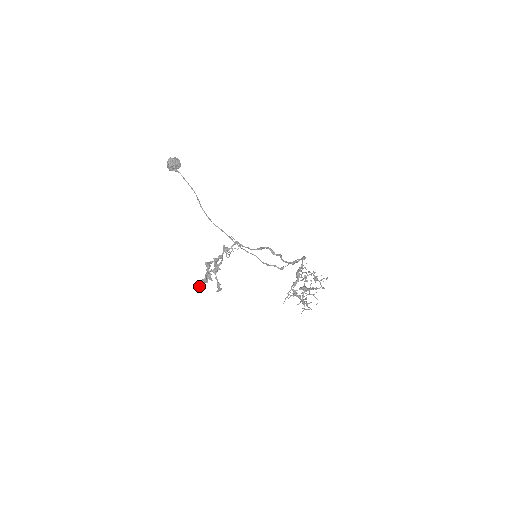
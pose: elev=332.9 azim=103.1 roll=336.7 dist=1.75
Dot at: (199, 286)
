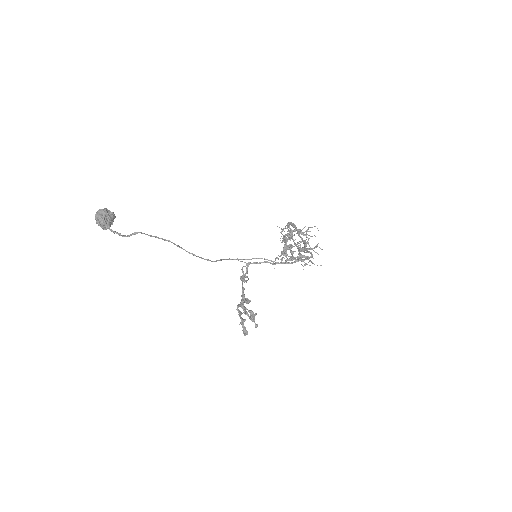
Dot at: (243, 331)
